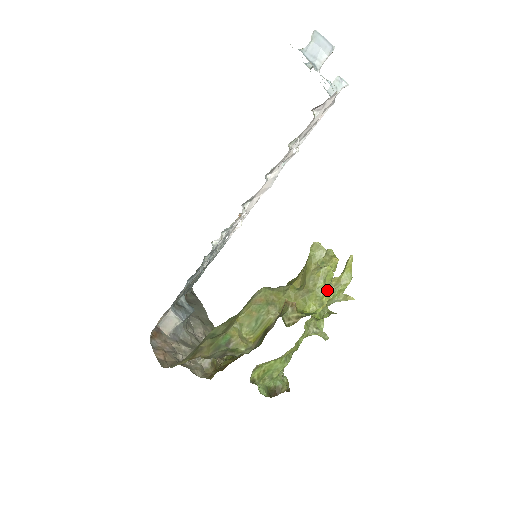
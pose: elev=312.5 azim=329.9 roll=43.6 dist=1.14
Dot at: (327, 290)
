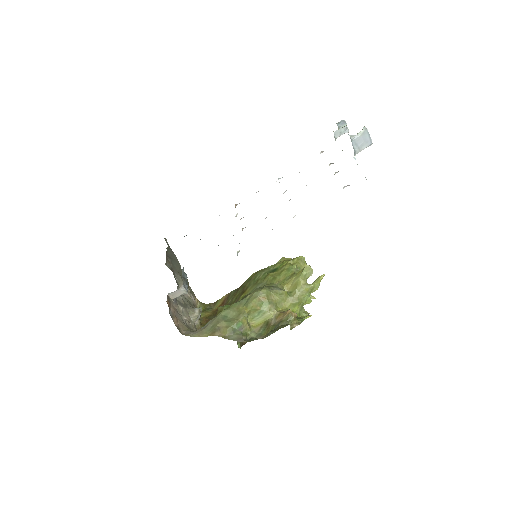
Dot at: (308, 299)
